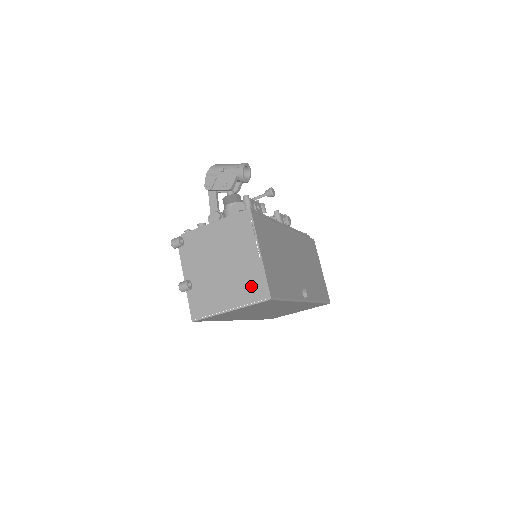
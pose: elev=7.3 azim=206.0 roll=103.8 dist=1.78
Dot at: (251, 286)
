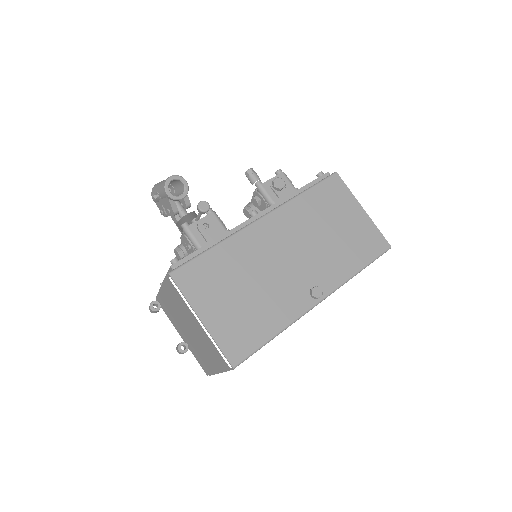
Dot at: (214, 354)
